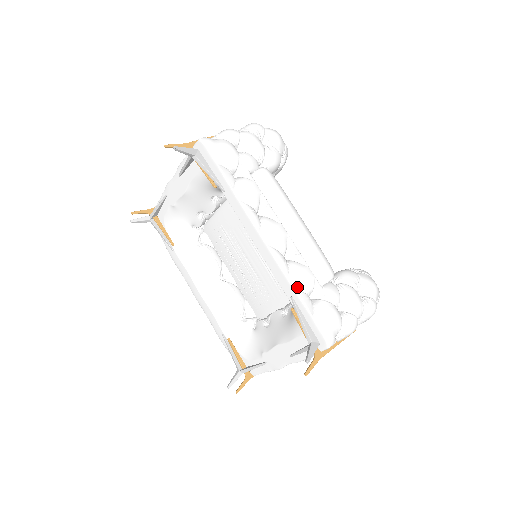
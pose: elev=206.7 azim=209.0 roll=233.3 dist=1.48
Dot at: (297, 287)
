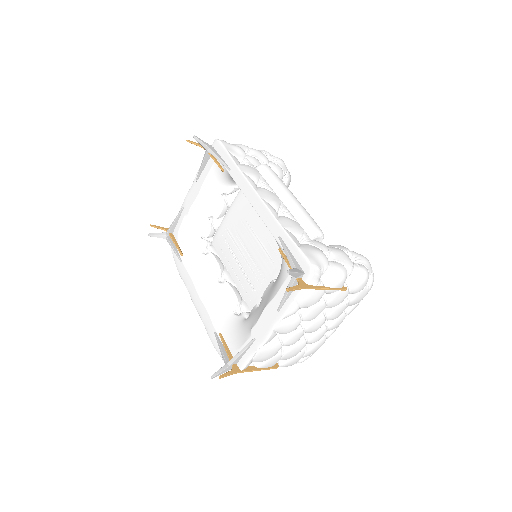
Dot at: (285, 227)
